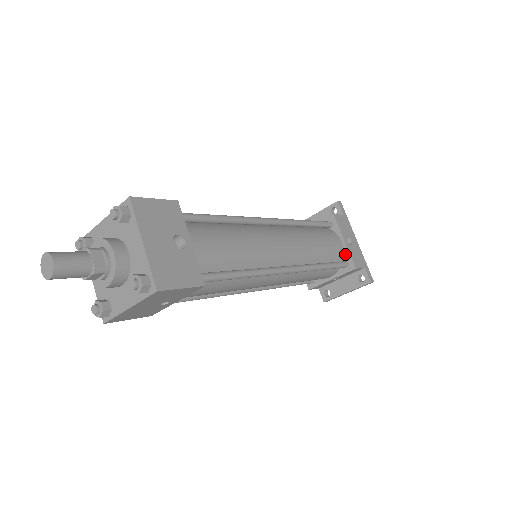
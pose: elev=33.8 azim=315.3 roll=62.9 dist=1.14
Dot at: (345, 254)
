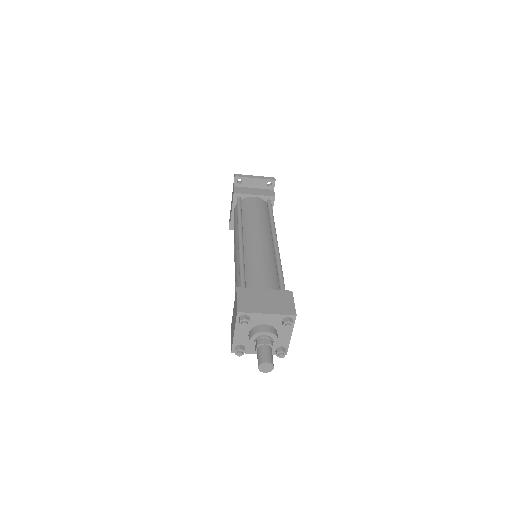
Dot at: occluded
